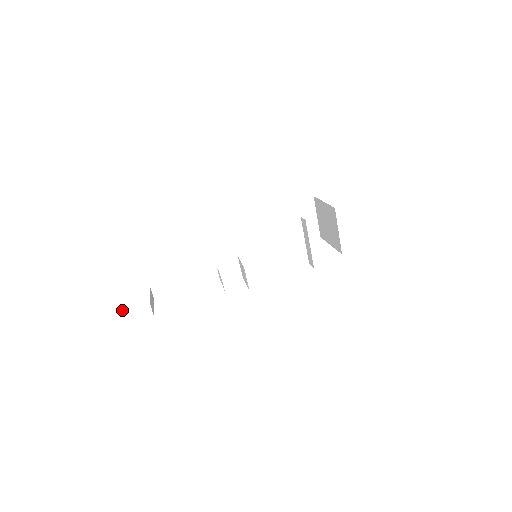
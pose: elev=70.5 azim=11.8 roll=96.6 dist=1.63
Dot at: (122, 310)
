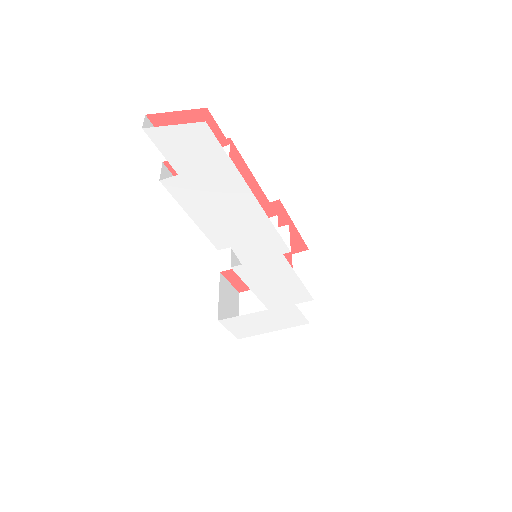
Dot at: (146, 127)
